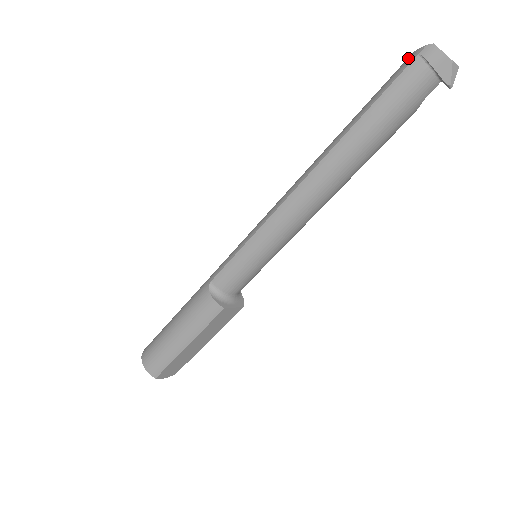
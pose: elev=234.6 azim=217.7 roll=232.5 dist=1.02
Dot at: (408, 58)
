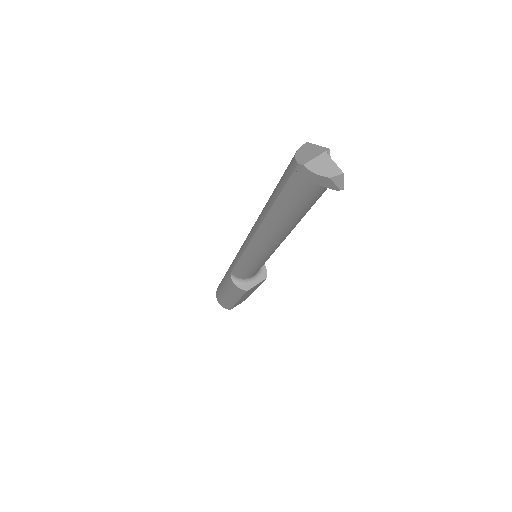
Dot at: (291, 162)
